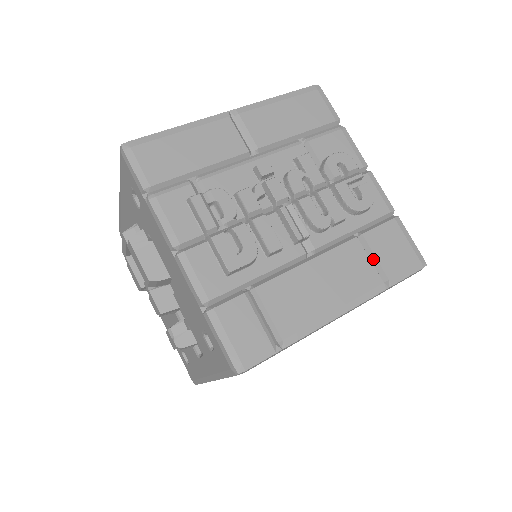
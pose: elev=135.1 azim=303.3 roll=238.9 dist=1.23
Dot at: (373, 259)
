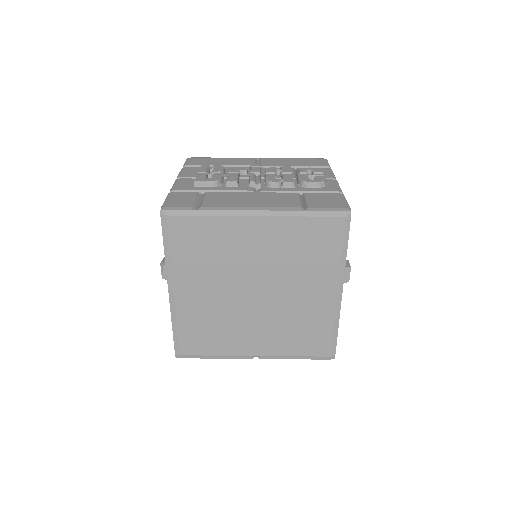
Dot at: (304, 202)
